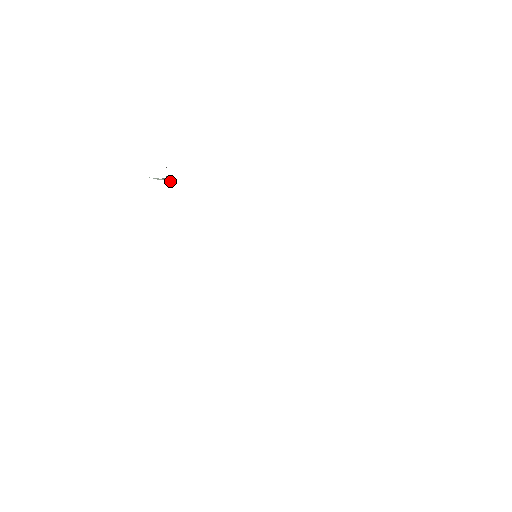
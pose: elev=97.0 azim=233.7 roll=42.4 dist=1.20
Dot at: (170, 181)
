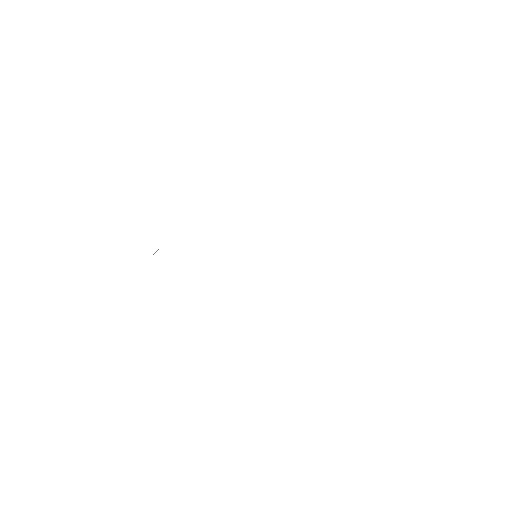
Dot at: occluded
